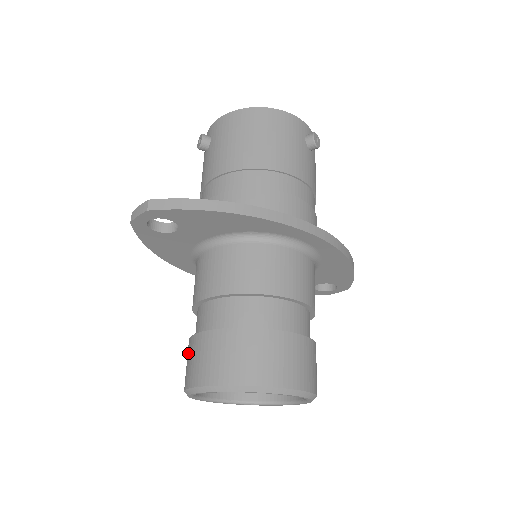
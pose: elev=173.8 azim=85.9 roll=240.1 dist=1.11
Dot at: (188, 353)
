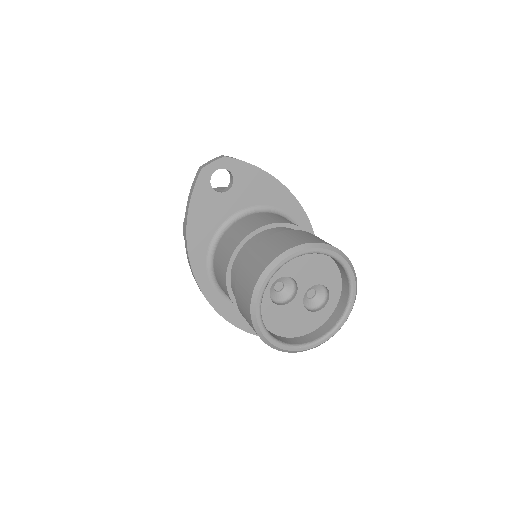
Dot at: (253, 257)
